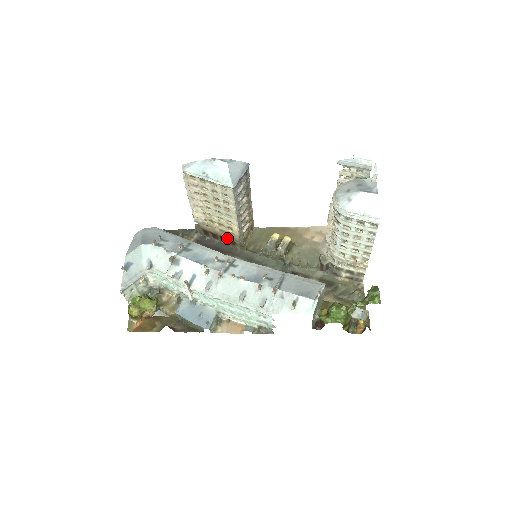
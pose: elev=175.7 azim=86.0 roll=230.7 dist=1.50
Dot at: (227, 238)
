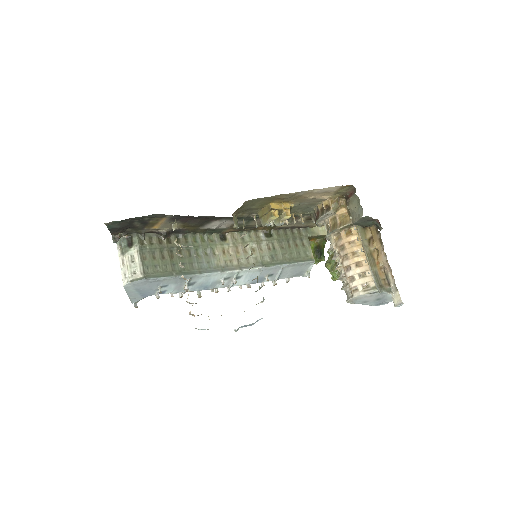
Dot at: occluded
